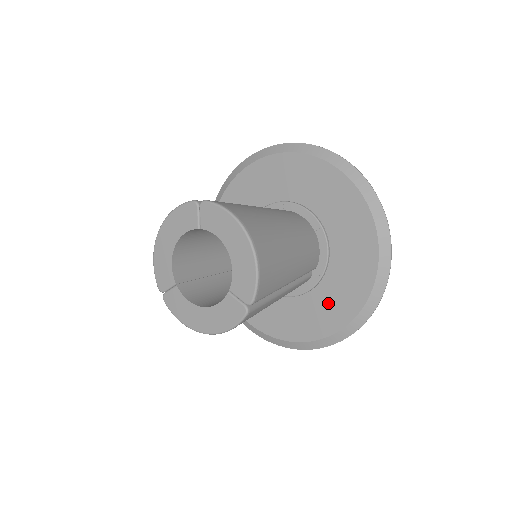
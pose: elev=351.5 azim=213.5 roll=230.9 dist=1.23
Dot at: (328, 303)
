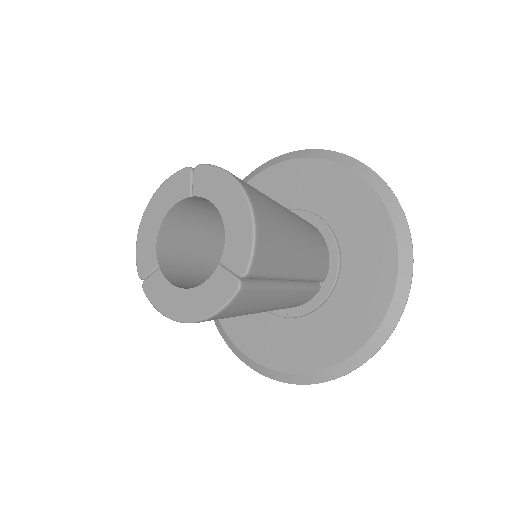
Dot at: (339, 321)
